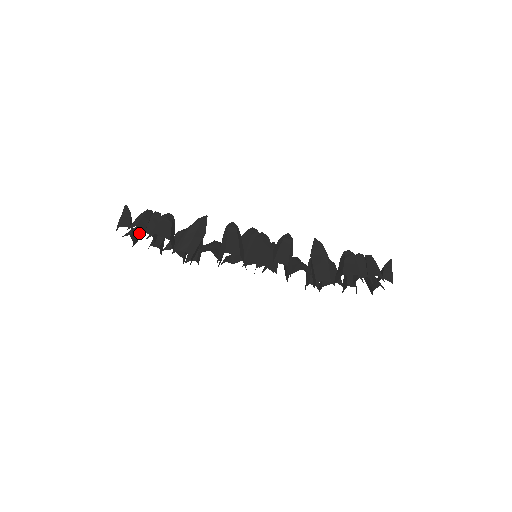
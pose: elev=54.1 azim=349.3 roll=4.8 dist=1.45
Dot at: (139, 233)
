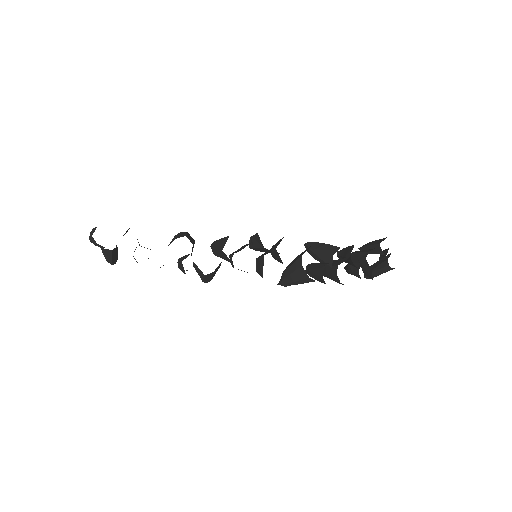
Dot at: occluded
